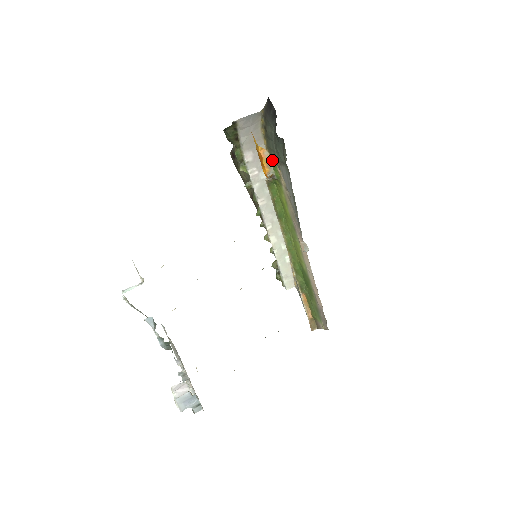
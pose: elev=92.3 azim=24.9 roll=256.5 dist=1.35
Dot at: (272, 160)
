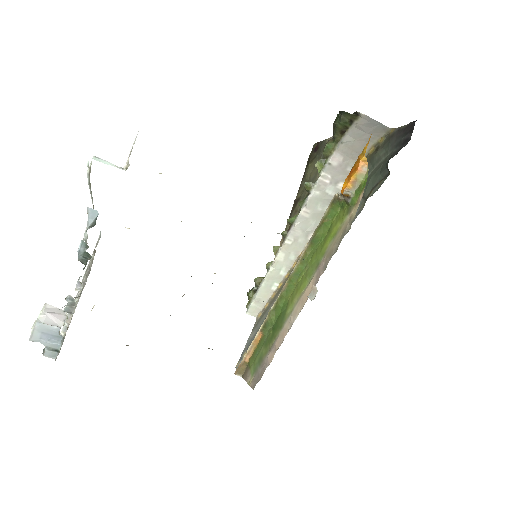
Dot at: (364, 181)
